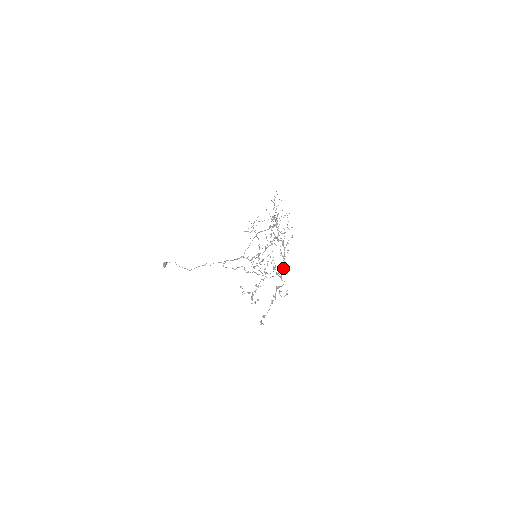
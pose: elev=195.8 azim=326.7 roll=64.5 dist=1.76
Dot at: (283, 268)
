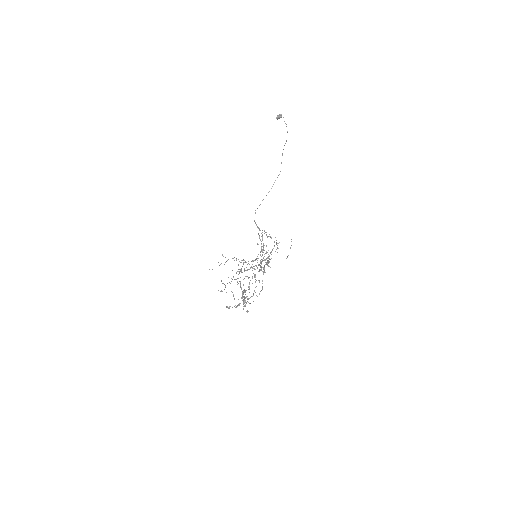
Dot at: occluded
